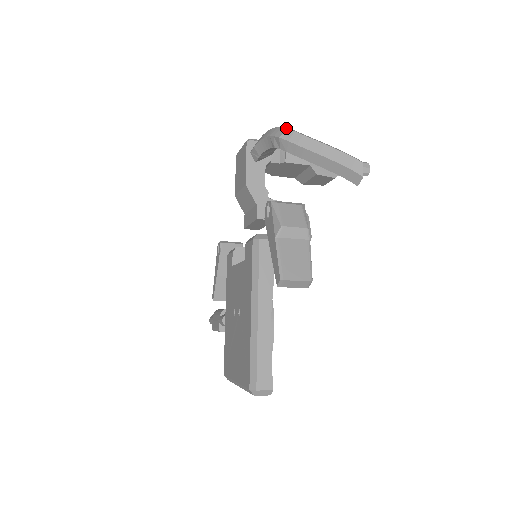
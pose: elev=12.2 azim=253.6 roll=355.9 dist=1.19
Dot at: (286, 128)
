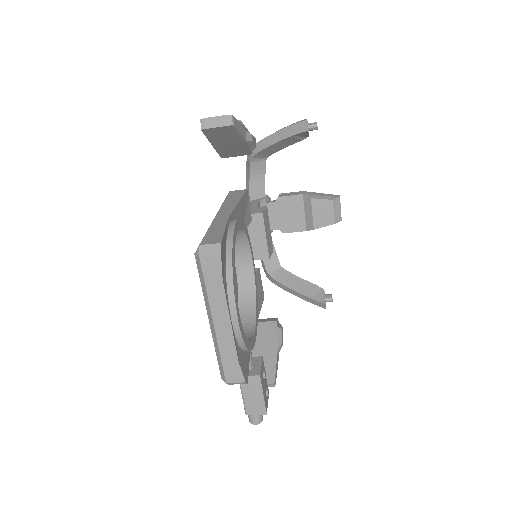
Dot at: occluded
